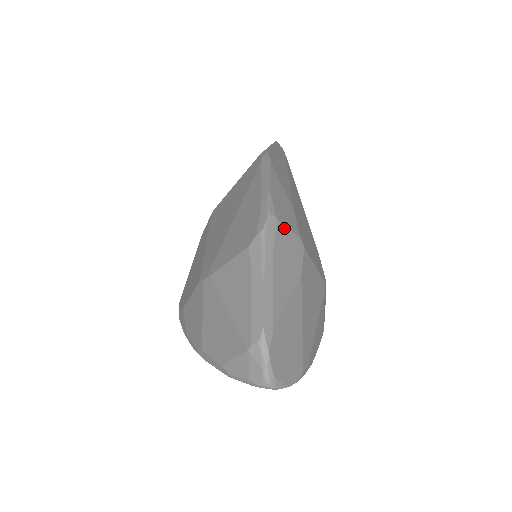
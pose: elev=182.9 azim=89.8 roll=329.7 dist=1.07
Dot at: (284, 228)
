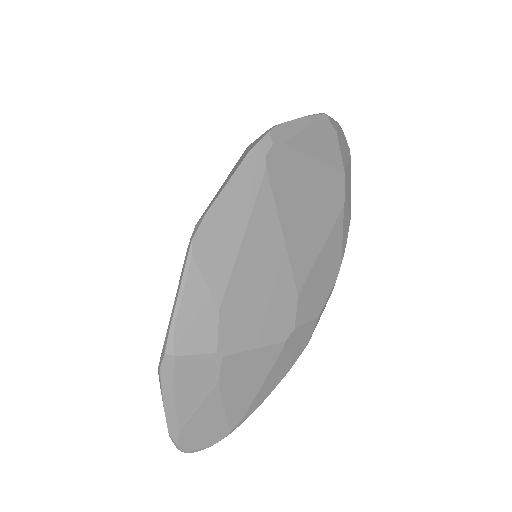
Dot at: (187, 358)
